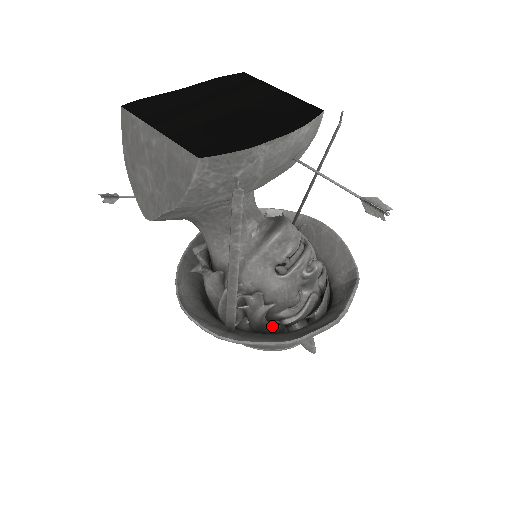
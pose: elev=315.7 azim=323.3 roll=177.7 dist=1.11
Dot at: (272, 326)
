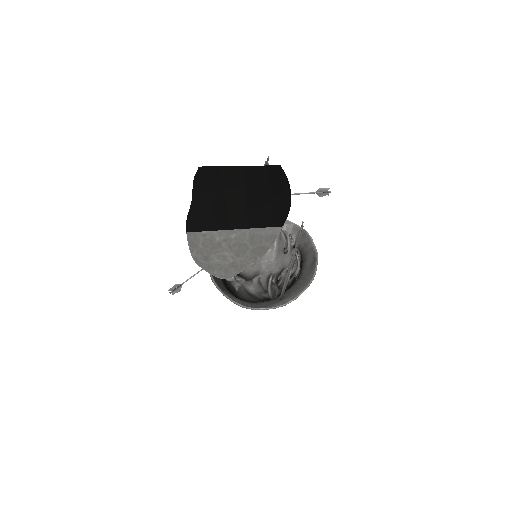
Dot at: (291, 281)
